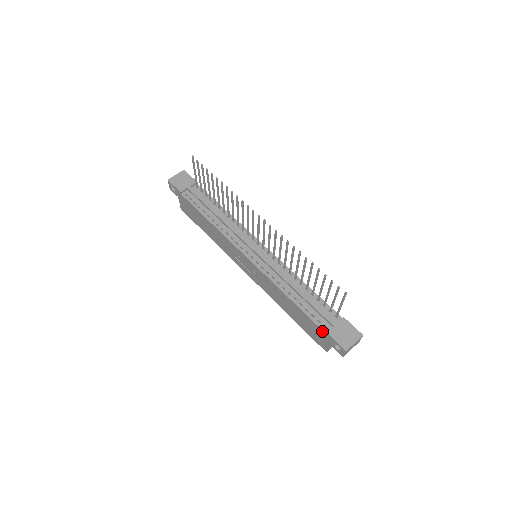
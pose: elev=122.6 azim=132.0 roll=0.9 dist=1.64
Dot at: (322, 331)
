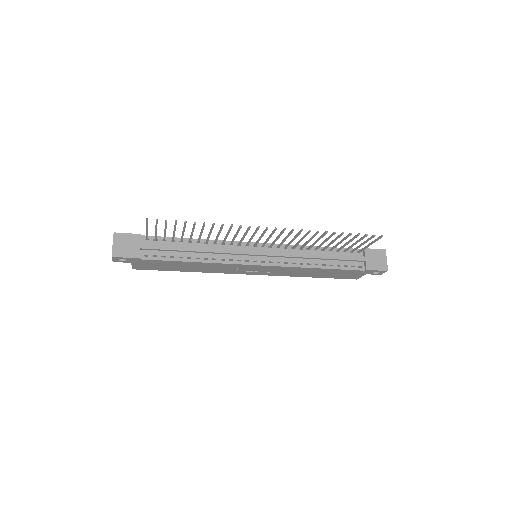
Dot at: (360, 271)
